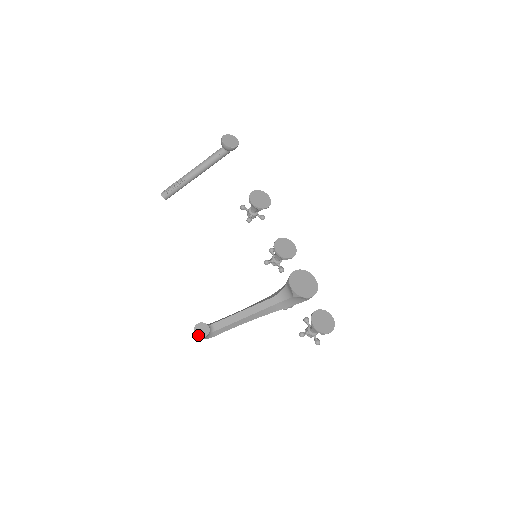
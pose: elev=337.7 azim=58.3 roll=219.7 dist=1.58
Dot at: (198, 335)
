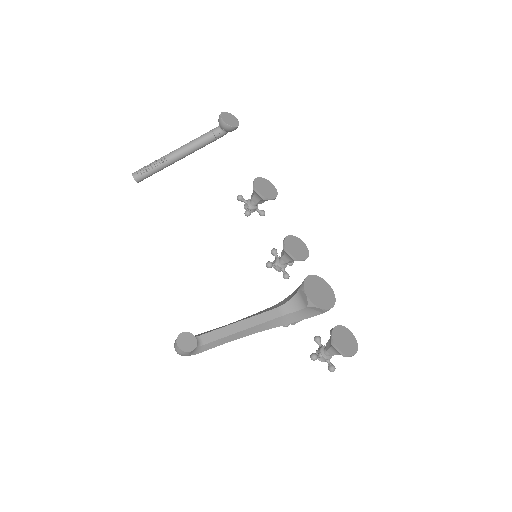
Dot at: (182, 348)
